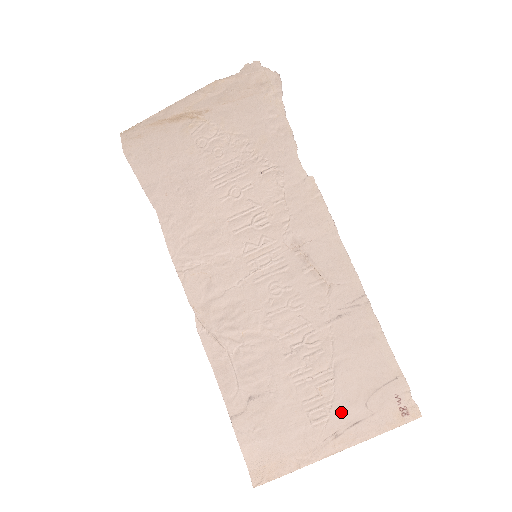
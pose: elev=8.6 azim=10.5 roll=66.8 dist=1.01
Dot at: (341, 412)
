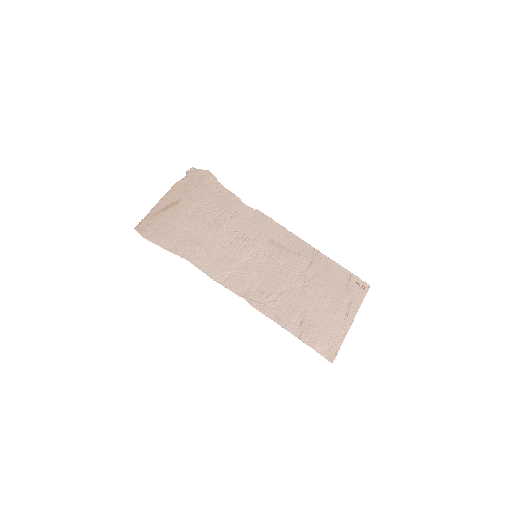
Dot at: (342, 303)
